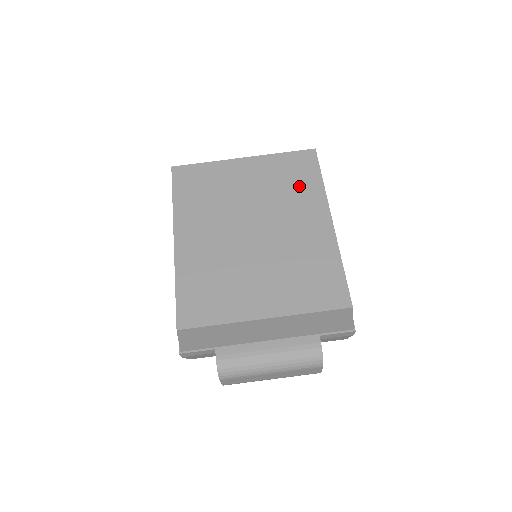
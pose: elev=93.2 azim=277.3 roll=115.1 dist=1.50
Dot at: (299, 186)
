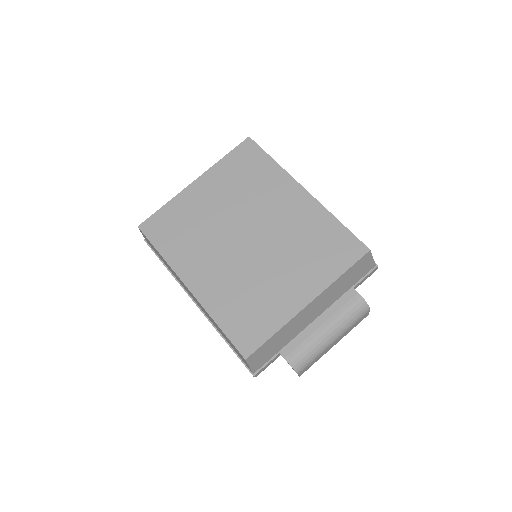
Dot at: (258, 177)
